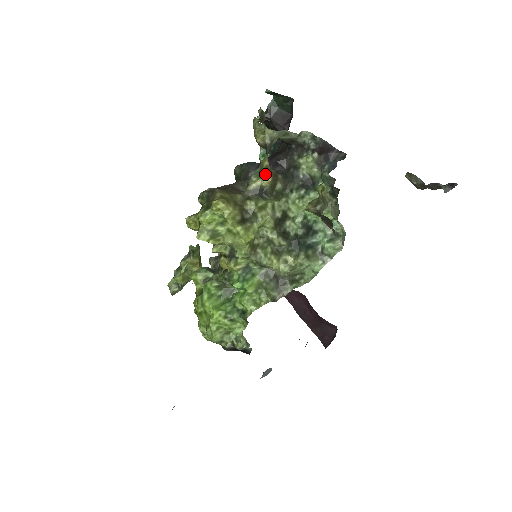
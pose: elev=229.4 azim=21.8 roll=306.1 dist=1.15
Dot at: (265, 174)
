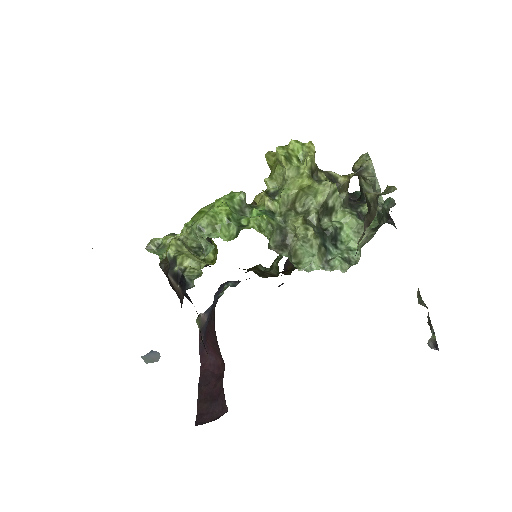
Dot at: occluded
